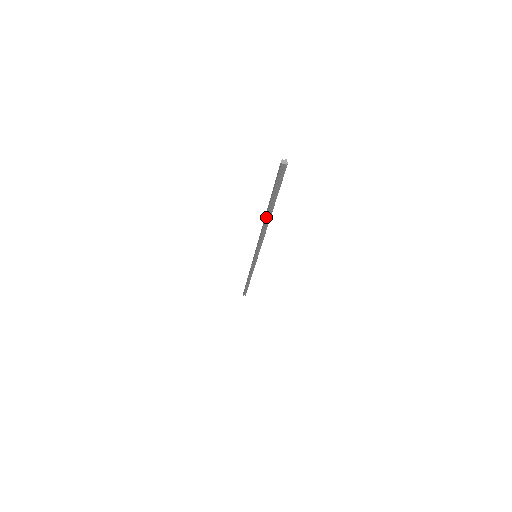
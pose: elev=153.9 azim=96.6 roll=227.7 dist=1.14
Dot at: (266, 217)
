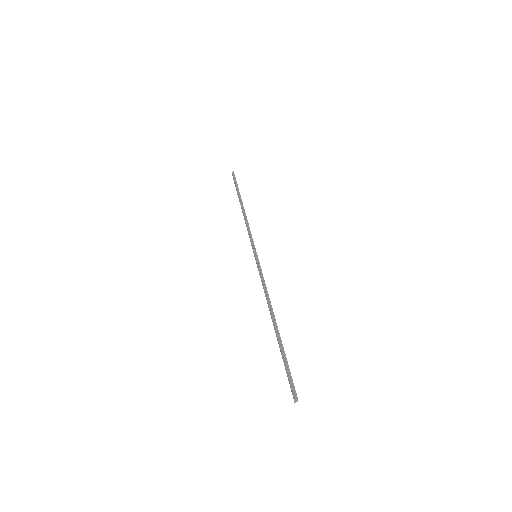
Dot at: (274, 328)
